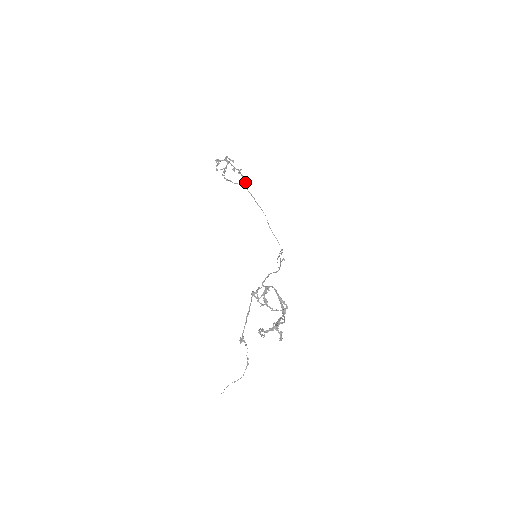
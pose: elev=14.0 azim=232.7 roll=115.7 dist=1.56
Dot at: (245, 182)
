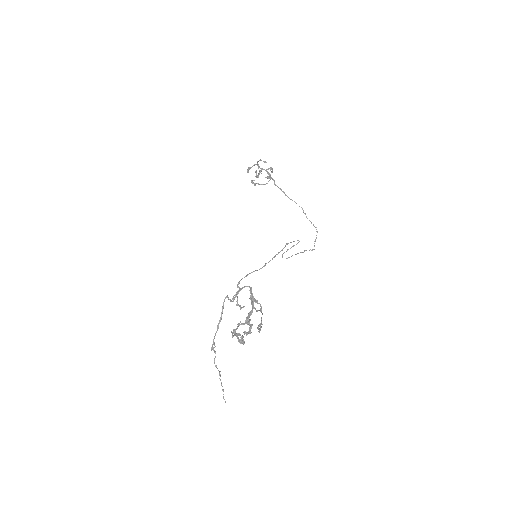
Dot at: (272, 179)
